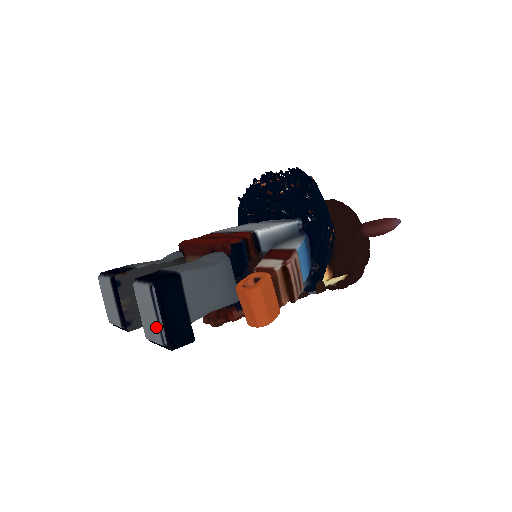
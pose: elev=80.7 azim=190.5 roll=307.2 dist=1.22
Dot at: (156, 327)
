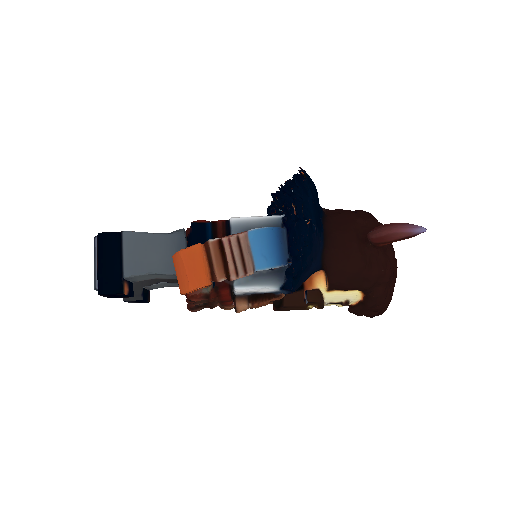
Dot at: (95, 274)
